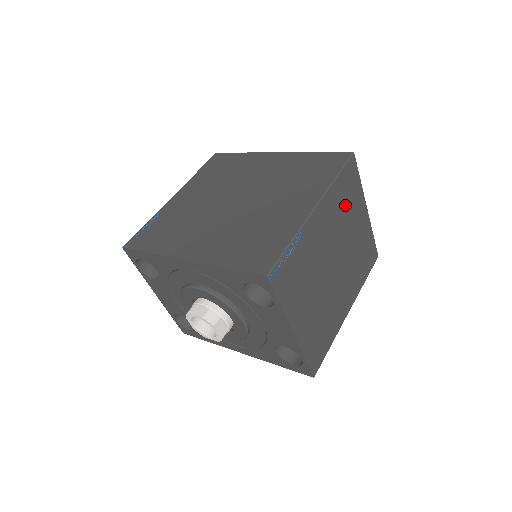
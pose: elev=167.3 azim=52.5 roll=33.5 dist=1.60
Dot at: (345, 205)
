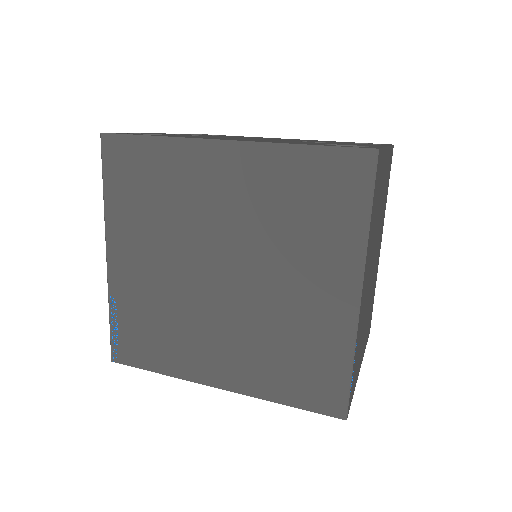
Dot at: (376, 211)
